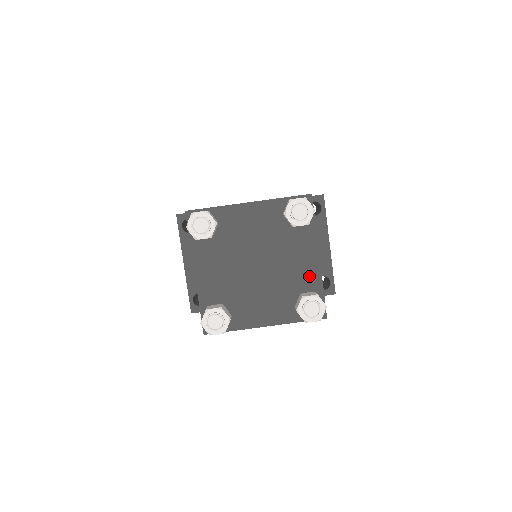
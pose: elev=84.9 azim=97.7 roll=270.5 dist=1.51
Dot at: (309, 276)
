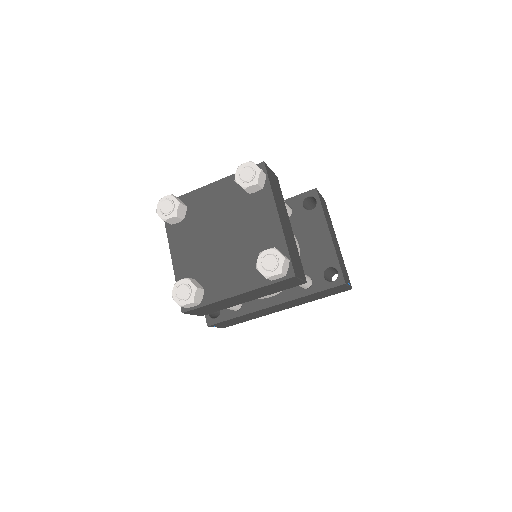
Dot at: (271, 237)
